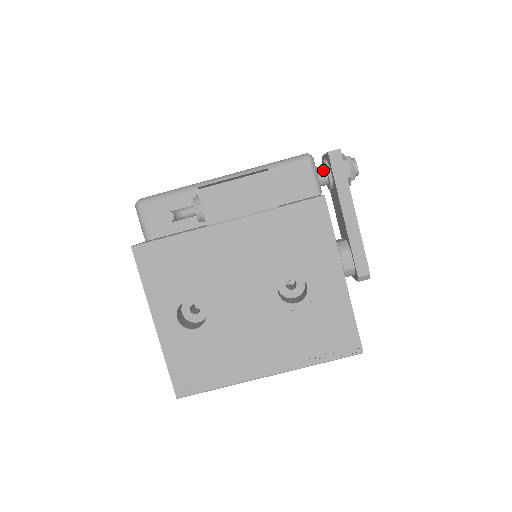
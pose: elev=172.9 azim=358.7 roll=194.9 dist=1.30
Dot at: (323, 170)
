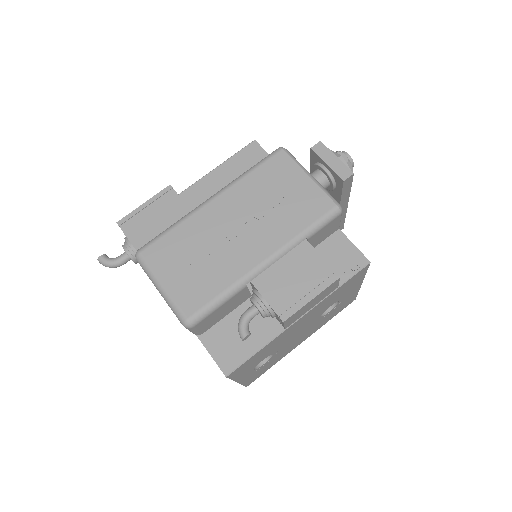
Dot at: (327, 183)
